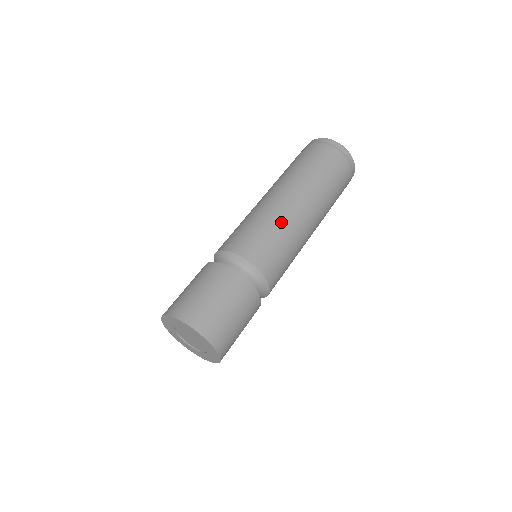
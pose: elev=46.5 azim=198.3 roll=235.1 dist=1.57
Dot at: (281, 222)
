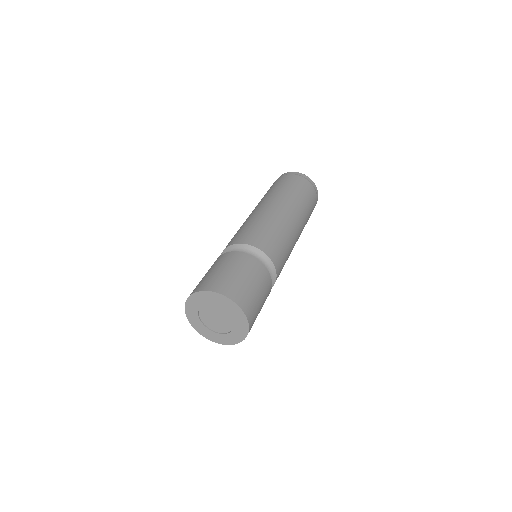
Dot at: (279, 225)
